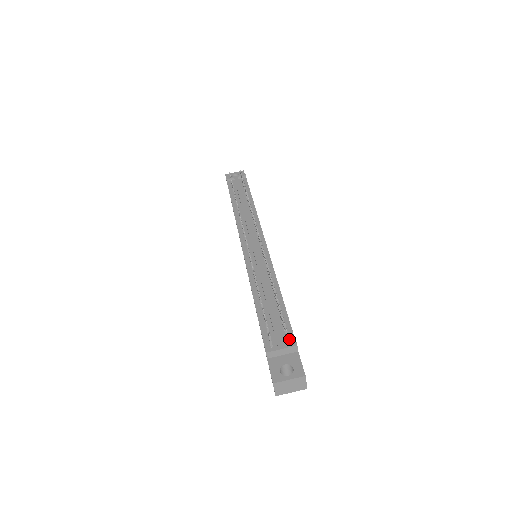
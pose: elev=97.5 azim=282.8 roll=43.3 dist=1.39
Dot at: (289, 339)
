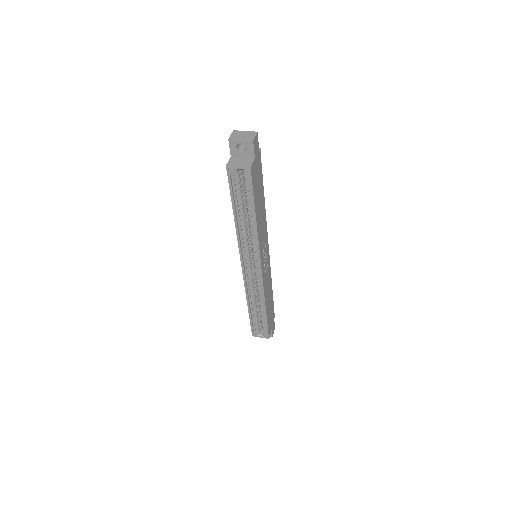
Dot at: occluded
